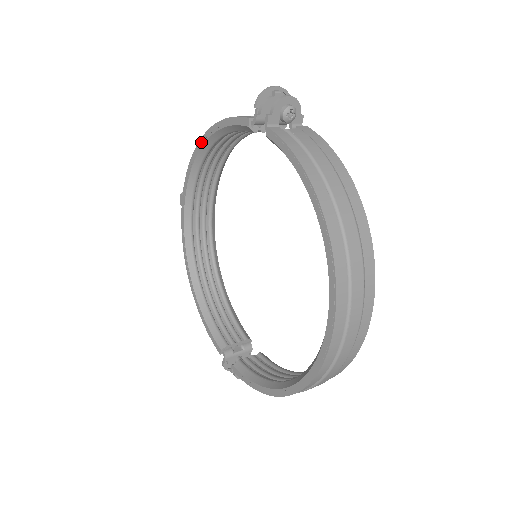
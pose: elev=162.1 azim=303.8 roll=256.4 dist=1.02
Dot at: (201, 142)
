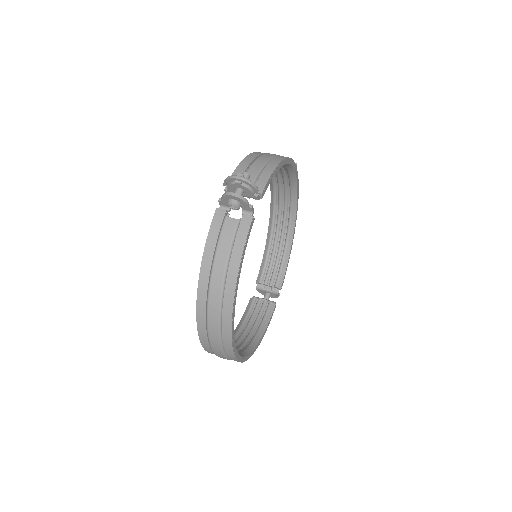
Dot at: occluded
